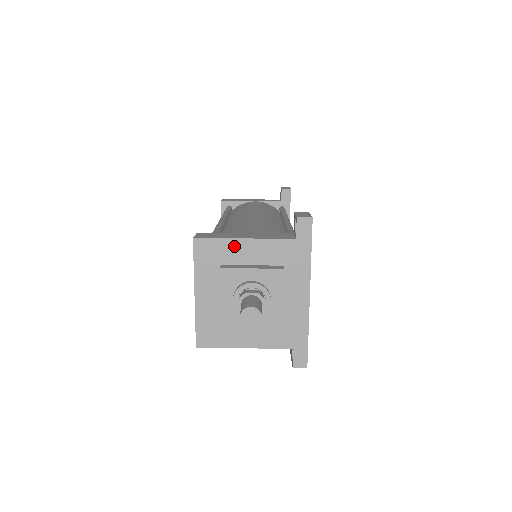
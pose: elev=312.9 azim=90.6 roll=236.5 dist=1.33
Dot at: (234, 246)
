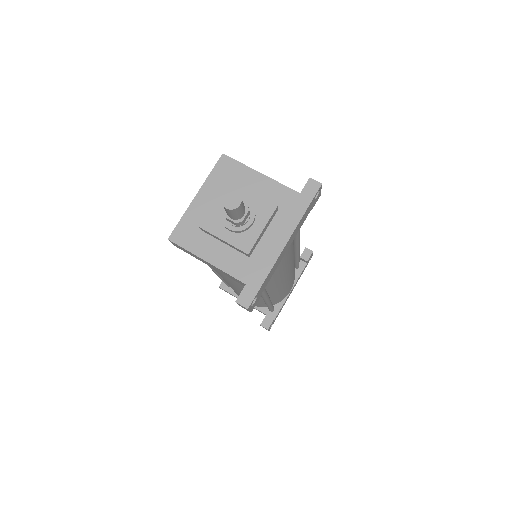
Dot at: (249, 174)
